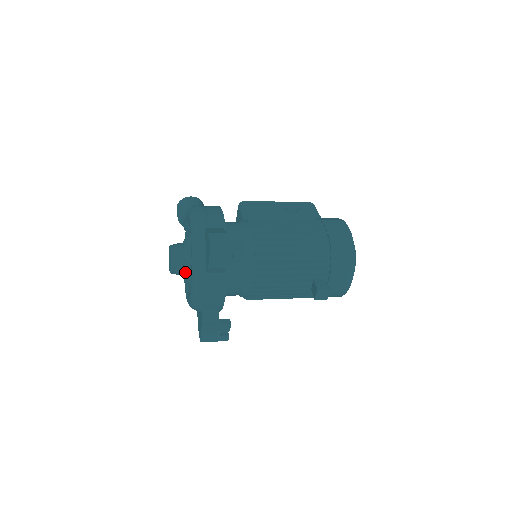
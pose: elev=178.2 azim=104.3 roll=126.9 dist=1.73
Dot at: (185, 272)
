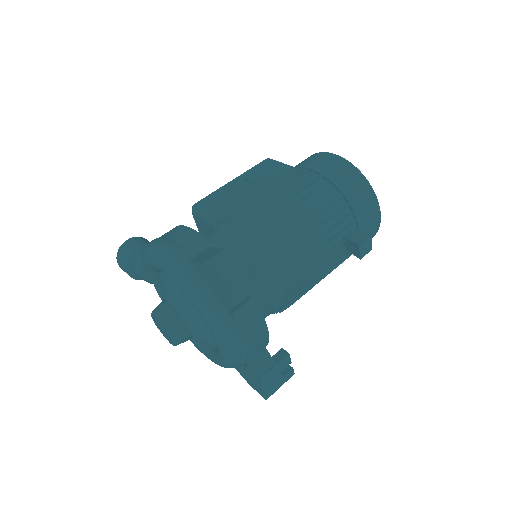
Dot at: (194, 332)
